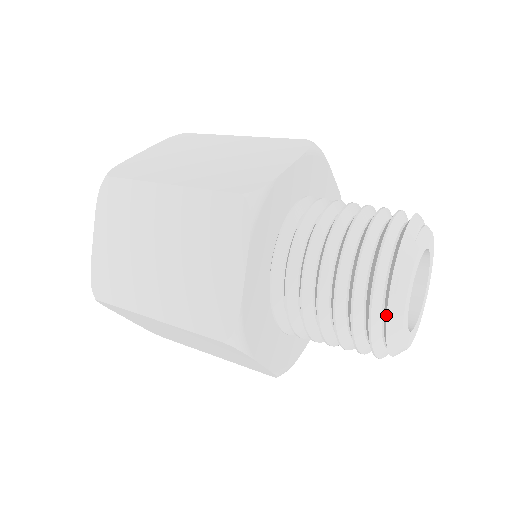
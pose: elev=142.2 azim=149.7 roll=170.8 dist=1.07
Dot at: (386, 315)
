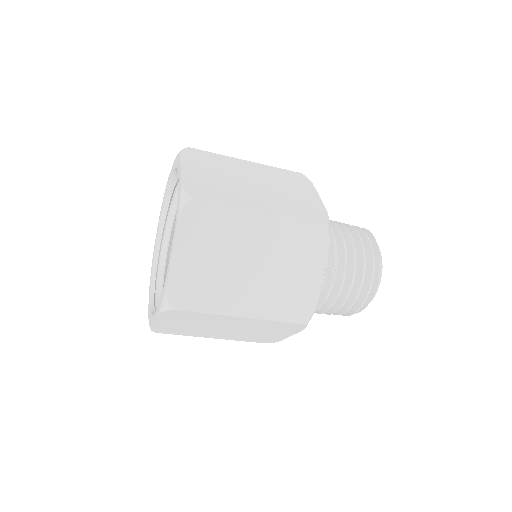
Dot at: (375, 291)
